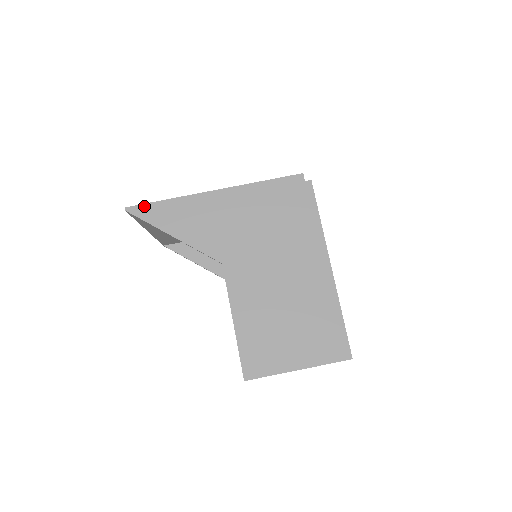
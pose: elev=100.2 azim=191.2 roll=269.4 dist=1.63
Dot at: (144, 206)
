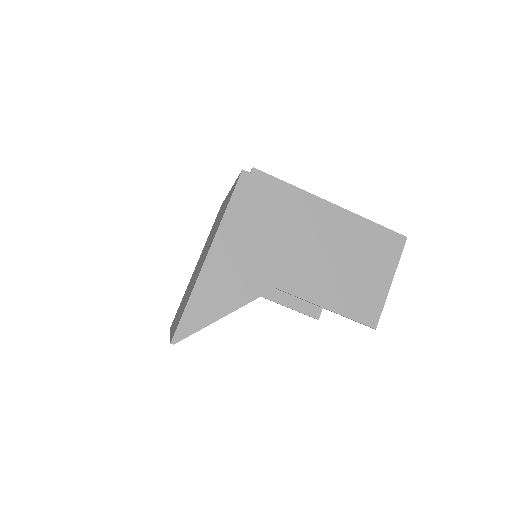
Dot at: (181, 325)
